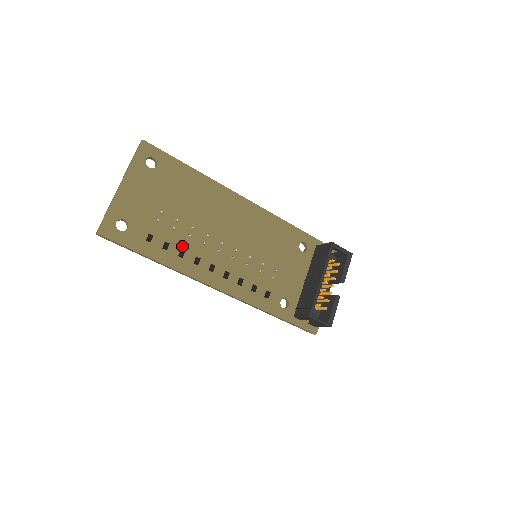
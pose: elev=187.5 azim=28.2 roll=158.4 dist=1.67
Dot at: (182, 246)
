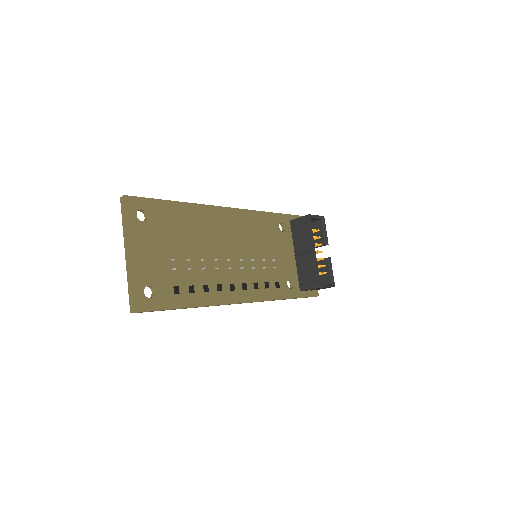
Dot at: (202, 281)
